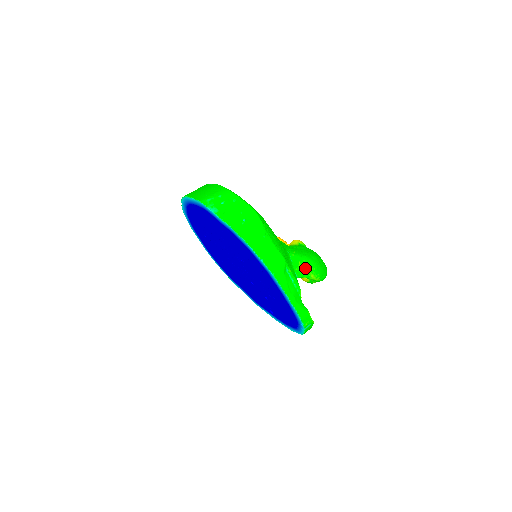
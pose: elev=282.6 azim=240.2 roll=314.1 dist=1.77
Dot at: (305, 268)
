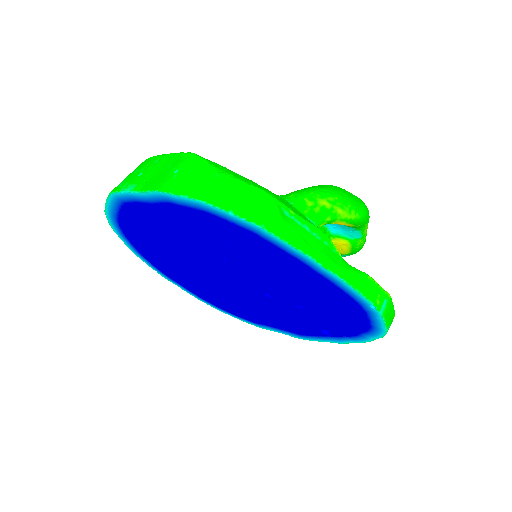
Dot at: (319, 202)
